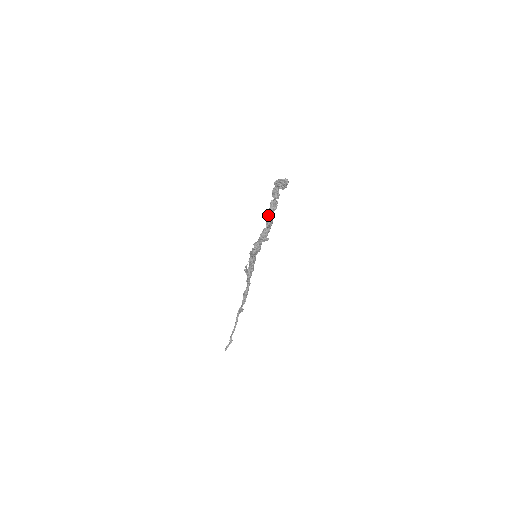
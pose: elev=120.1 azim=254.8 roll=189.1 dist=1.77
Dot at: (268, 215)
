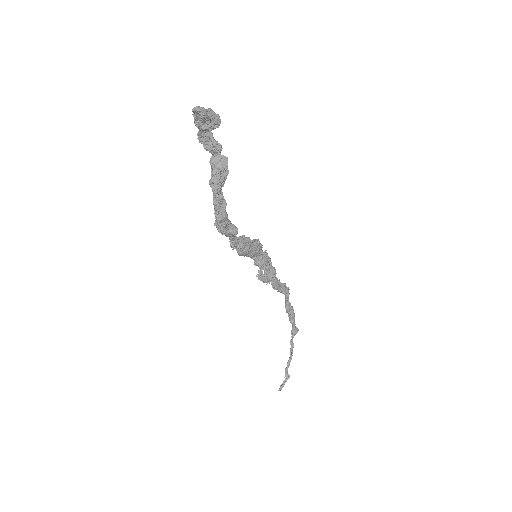
Dot at: (211, 187)
